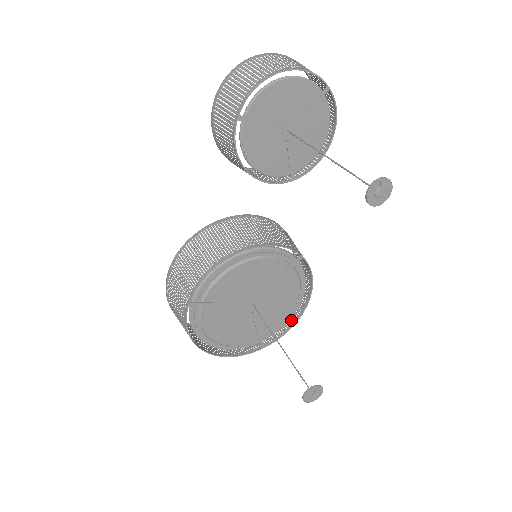
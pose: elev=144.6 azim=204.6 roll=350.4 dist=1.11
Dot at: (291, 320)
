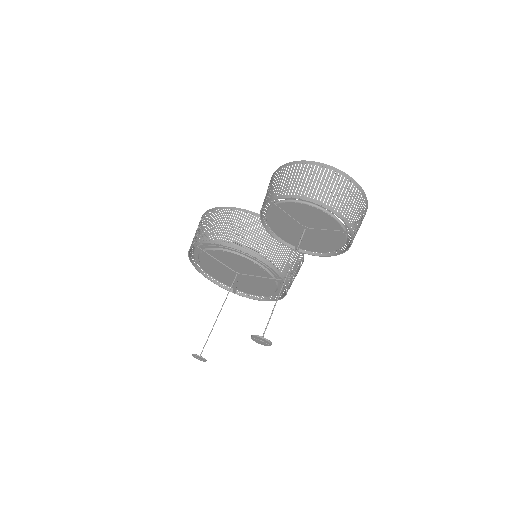
Dot at: (264, 296)
